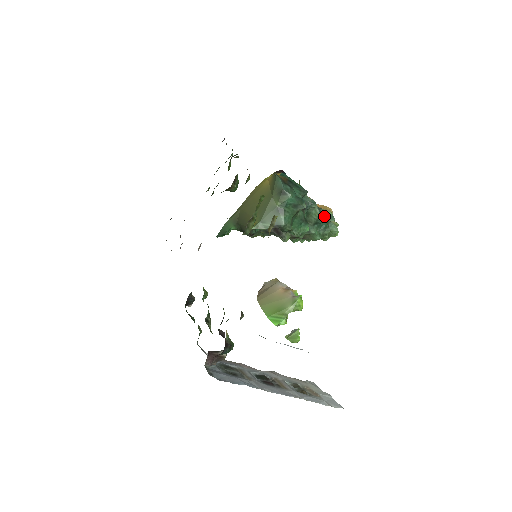
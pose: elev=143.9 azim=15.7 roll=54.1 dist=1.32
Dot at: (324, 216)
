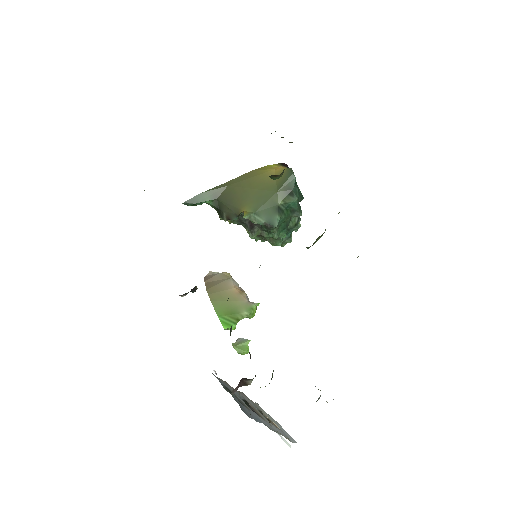
Dot at: occluded
